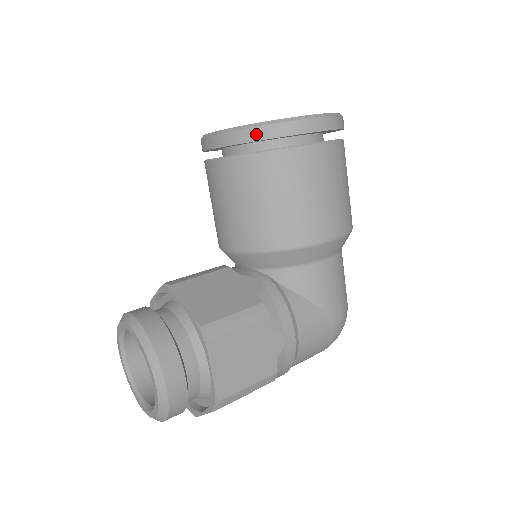
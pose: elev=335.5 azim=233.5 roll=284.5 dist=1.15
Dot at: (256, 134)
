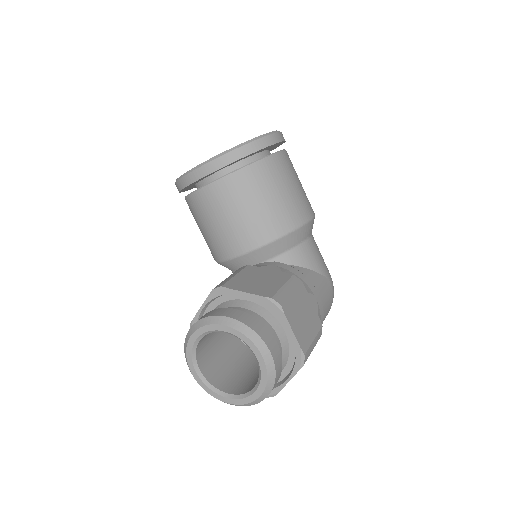
Dot at: (242, 152)
